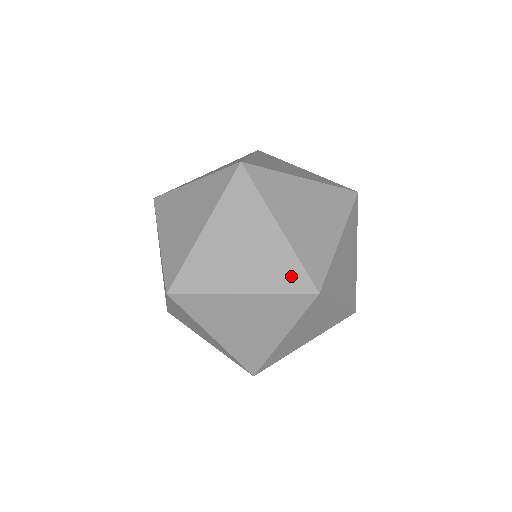
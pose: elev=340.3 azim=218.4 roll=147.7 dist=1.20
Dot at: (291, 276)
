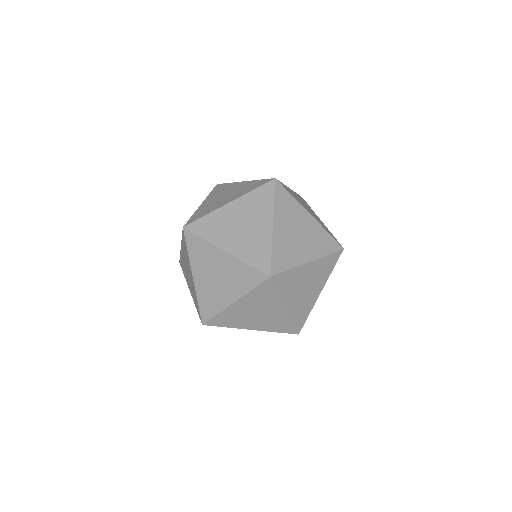
Dot at: (261, 257)
